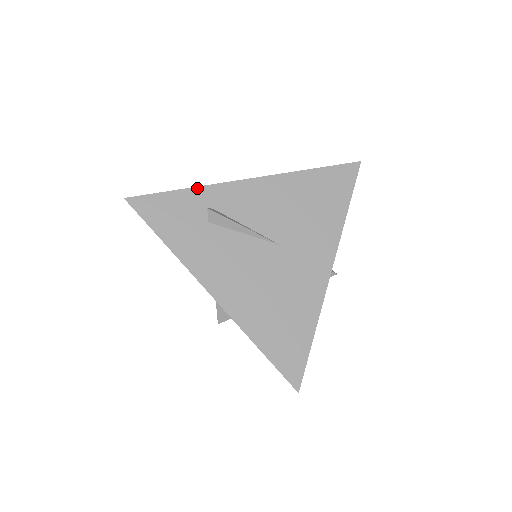
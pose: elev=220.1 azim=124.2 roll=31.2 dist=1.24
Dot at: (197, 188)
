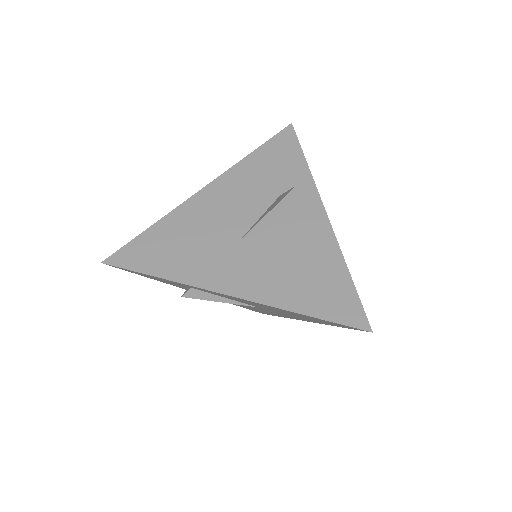
Dot at: (171, 281)
